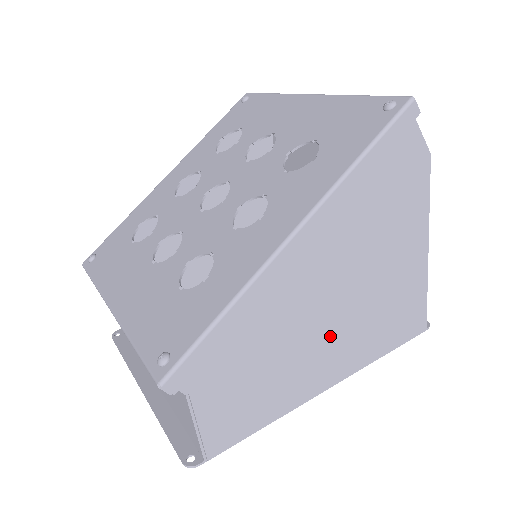
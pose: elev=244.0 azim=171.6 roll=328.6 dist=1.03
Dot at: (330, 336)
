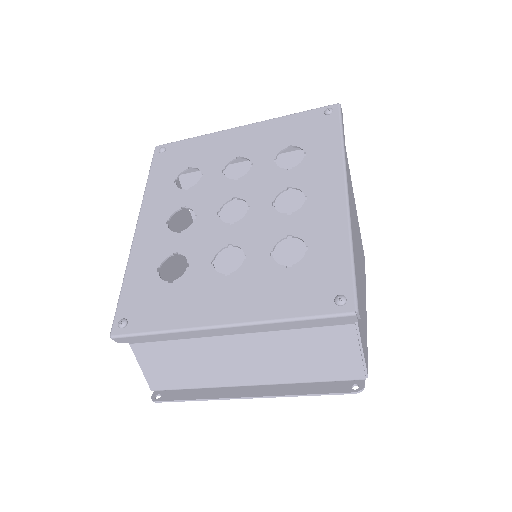
Dot at: (359, 268)
